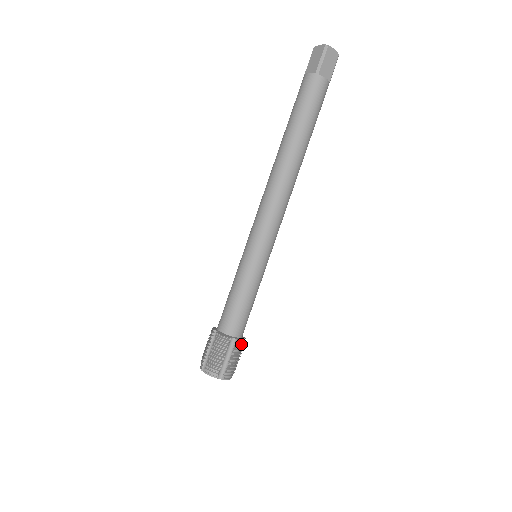
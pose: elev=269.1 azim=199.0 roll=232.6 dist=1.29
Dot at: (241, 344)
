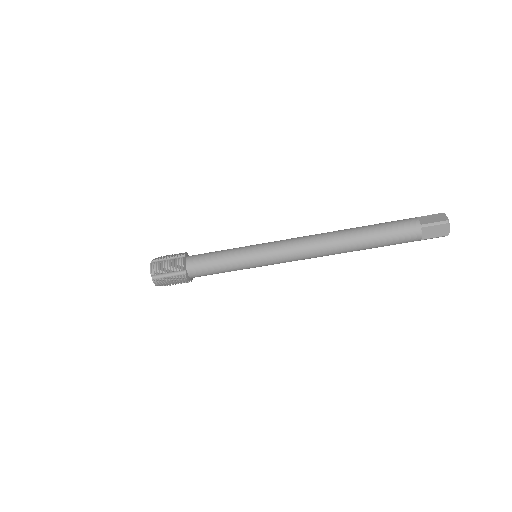
Dot at: (185, 280)
